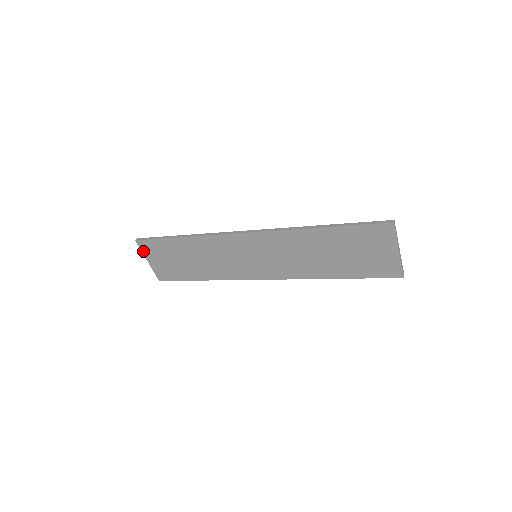
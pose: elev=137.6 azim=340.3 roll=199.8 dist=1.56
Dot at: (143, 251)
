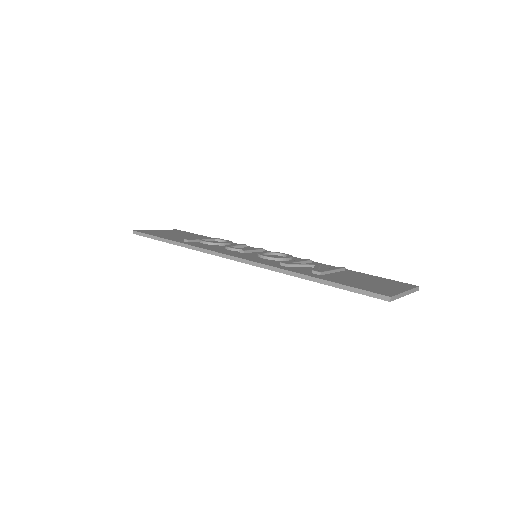
Dot at: occluded
